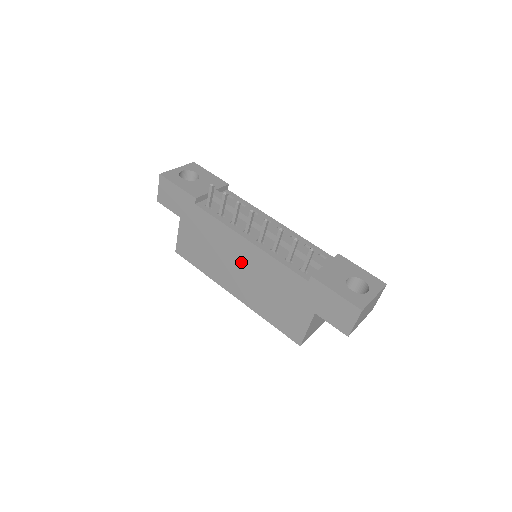
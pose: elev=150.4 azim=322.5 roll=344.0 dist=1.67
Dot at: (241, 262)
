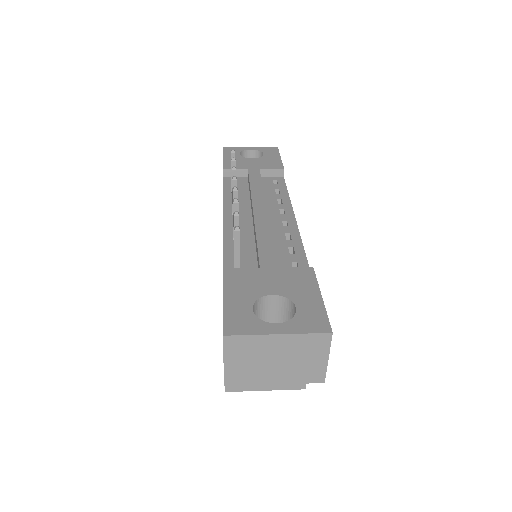
Dot at: occluded
